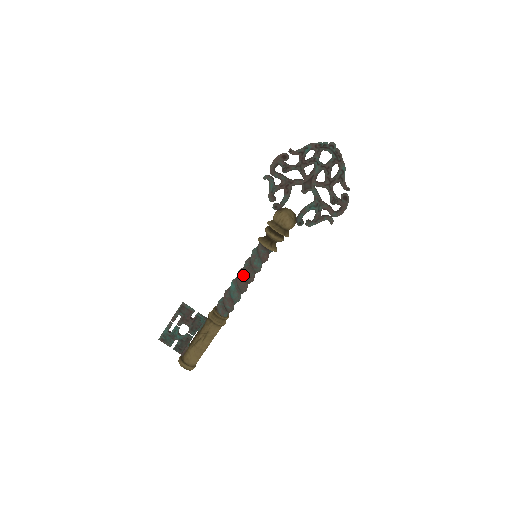
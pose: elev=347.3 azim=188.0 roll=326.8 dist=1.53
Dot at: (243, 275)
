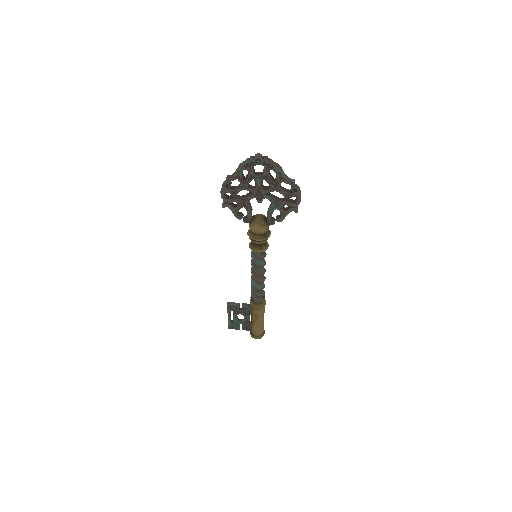
Dot at: (255, 273)
